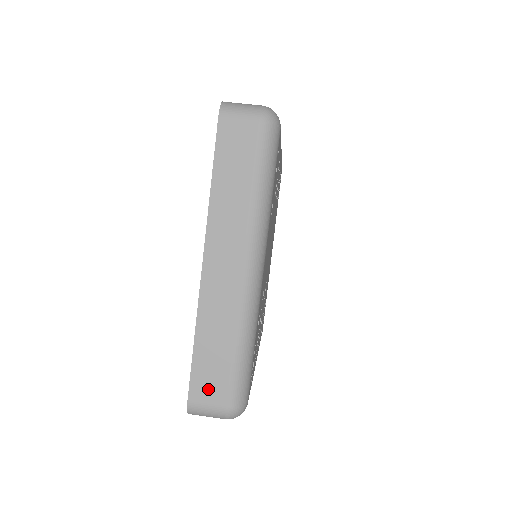
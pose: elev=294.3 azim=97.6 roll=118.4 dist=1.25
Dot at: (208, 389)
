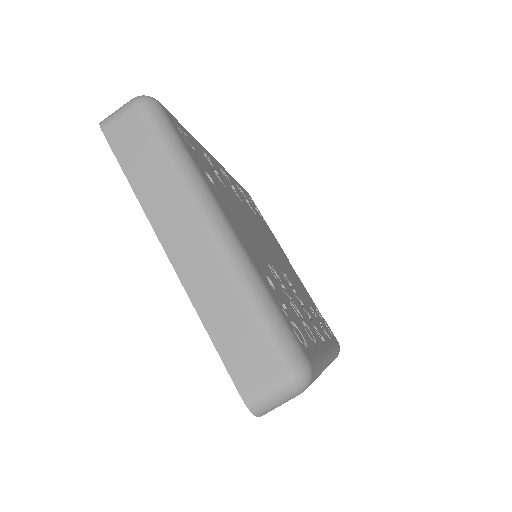
Dot at: (252, 370)
